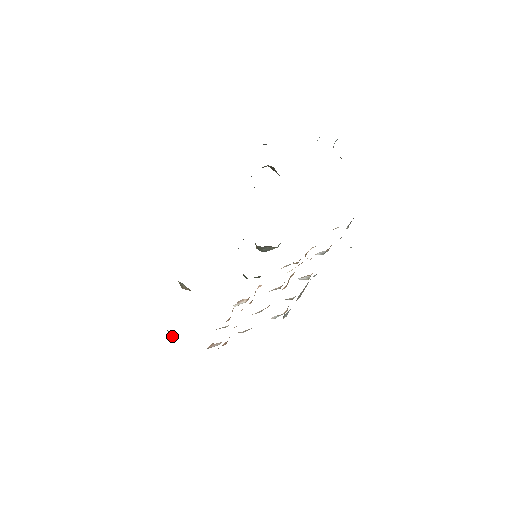
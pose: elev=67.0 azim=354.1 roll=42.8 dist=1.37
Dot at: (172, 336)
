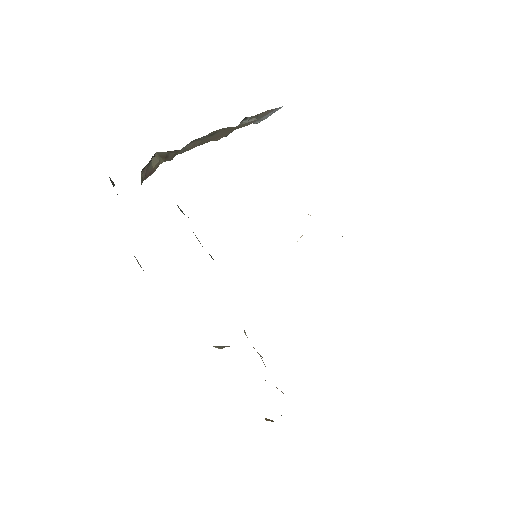
Dot at: (273, 421)
